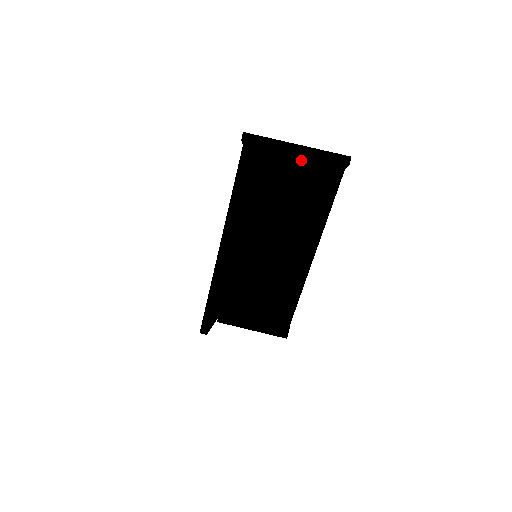
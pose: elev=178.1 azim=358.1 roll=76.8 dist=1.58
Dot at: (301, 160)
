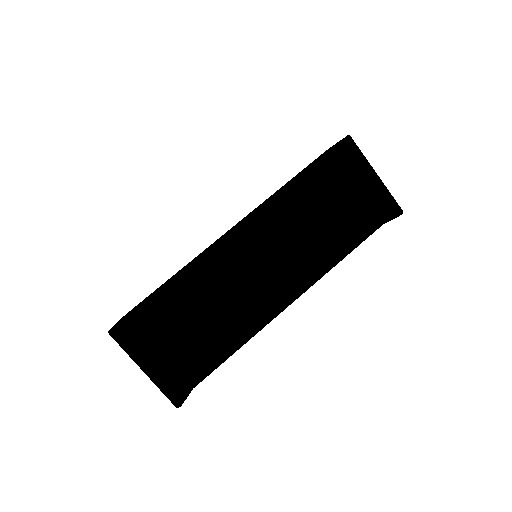
Dot at: (359, 194)
